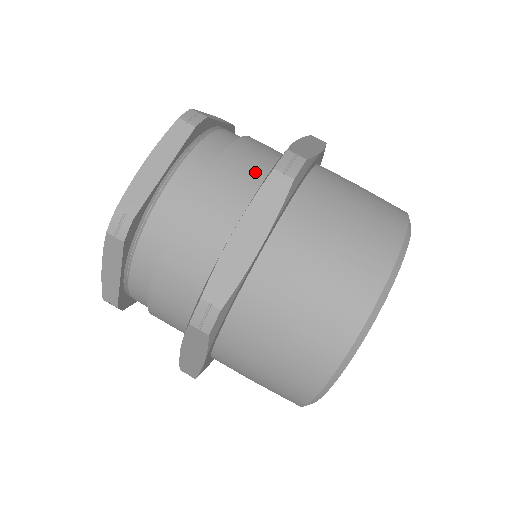
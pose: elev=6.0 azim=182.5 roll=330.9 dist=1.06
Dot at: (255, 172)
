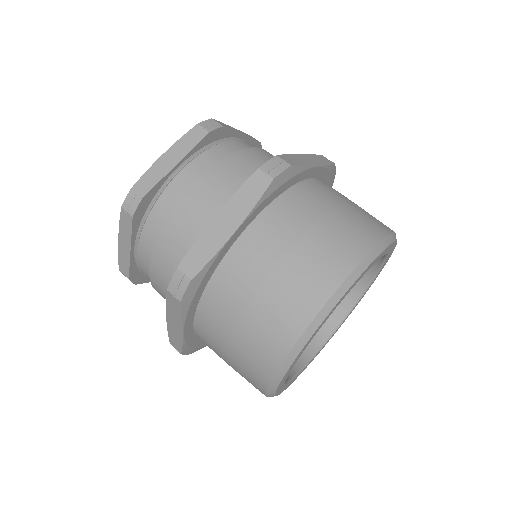
Dot at: (183, 255)
